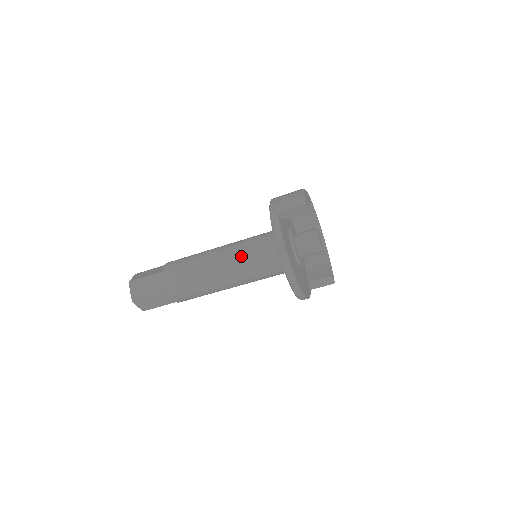
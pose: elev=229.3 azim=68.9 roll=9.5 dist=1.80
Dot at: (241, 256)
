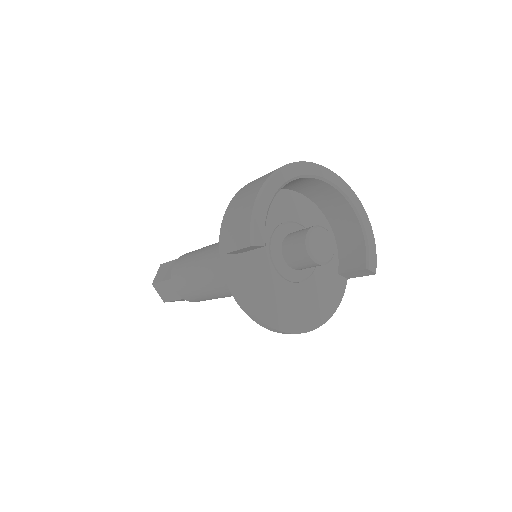
Dot at: occluded
